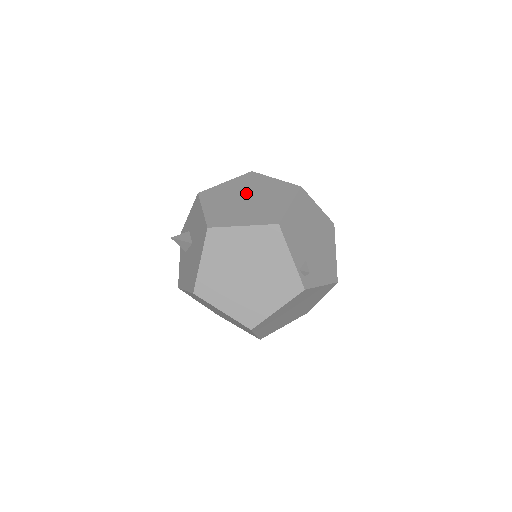
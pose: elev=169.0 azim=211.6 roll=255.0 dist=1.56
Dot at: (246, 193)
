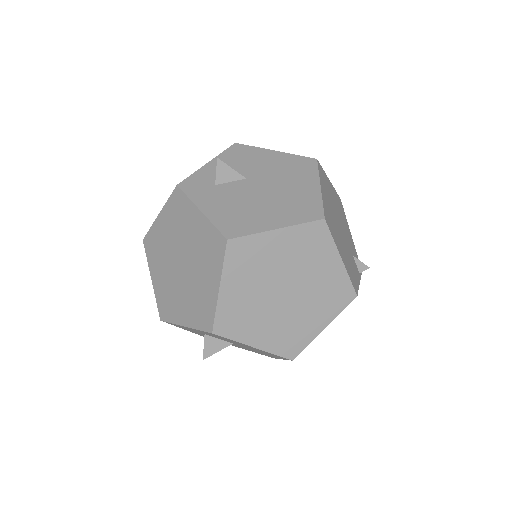
Dot at: (272, 285)
